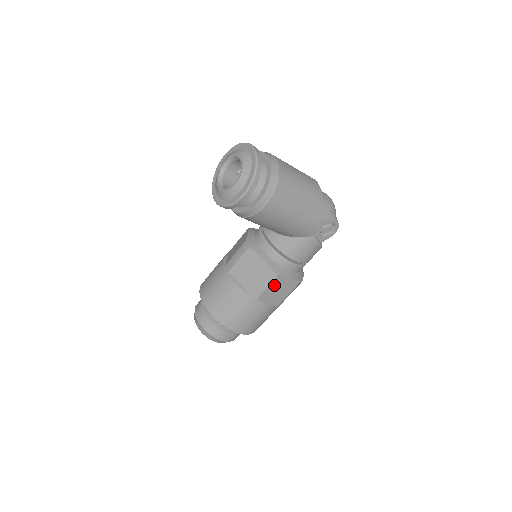
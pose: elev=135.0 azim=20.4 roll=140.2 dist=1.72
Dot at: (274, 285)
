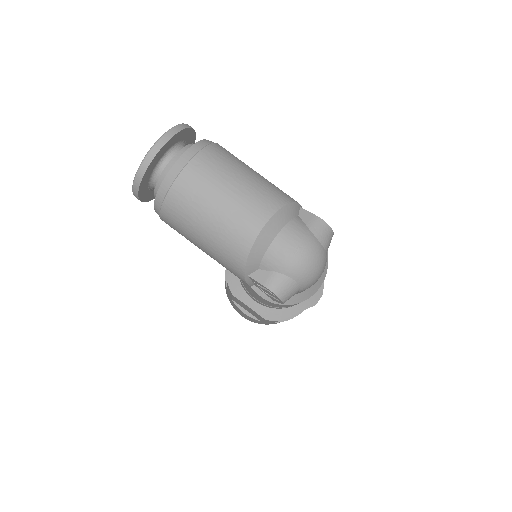
Dot at: occluded
